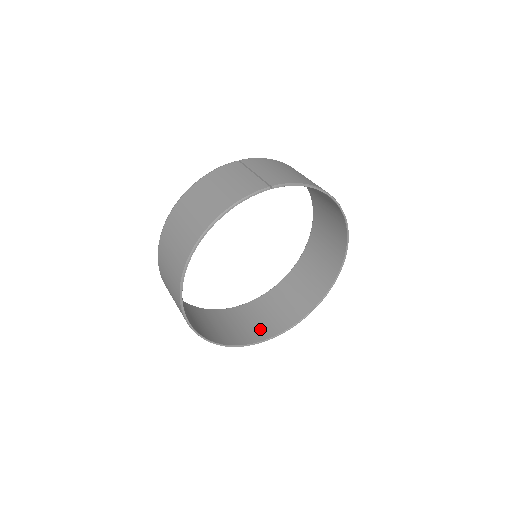
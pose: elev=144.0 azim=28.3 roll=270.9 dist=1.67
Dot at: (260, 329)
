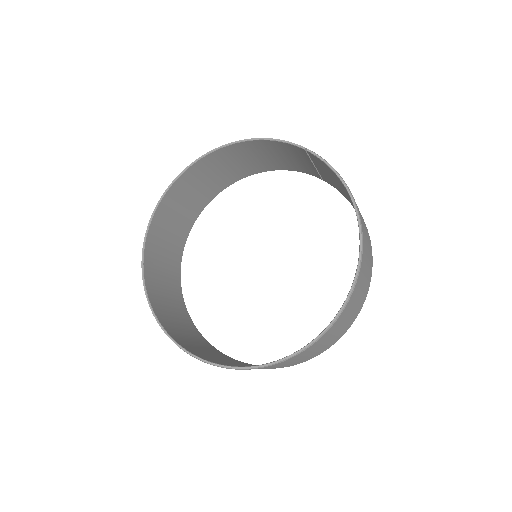
Dot at: (185, 340)
